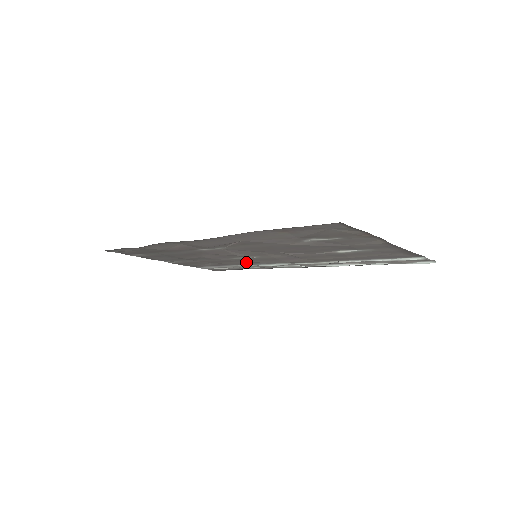
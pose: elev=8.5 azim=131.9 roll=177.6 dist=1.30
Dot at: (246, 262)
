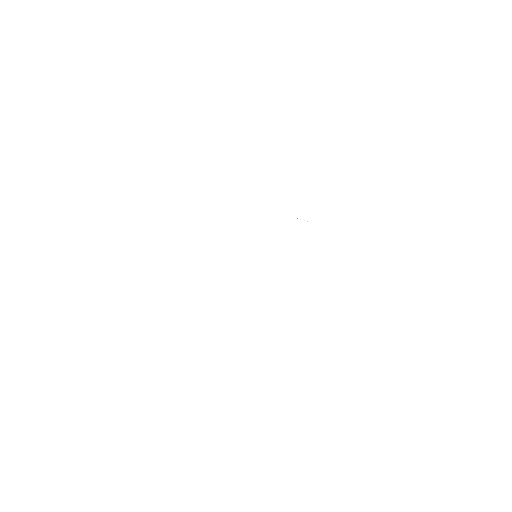
Dot at: occluded
